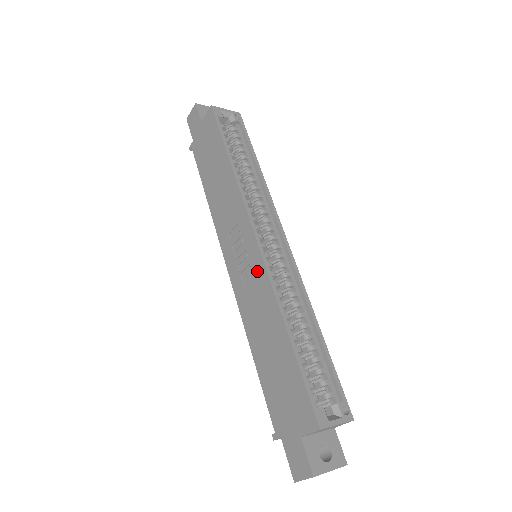
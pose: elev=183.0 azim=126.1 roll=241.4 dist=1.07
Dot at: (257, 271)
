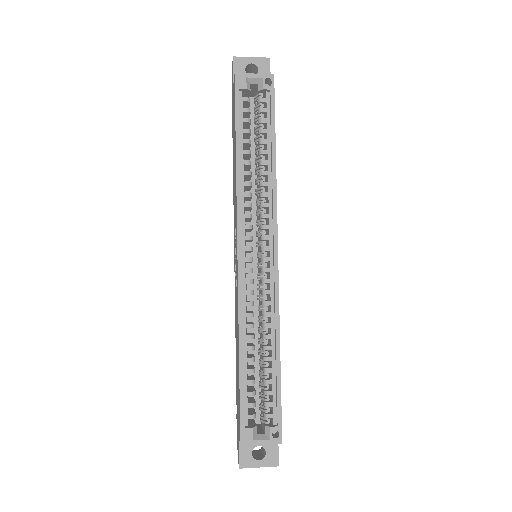
Dot at: (237, 284)
